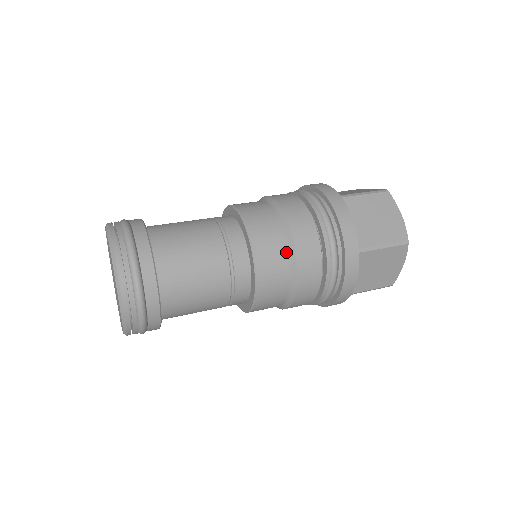
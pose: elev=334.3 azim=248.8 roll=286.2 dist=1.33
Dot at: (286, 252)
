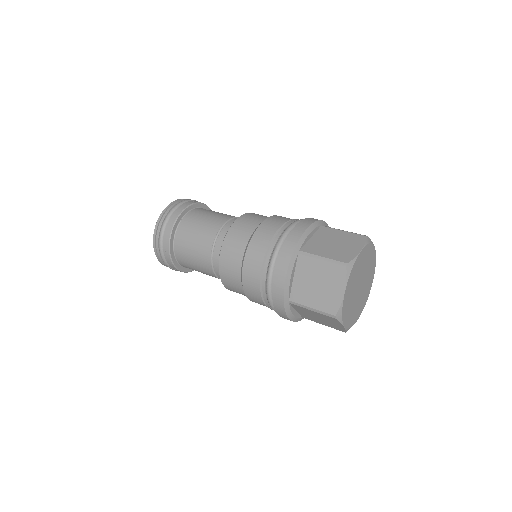
Dot at: (239, 276)
